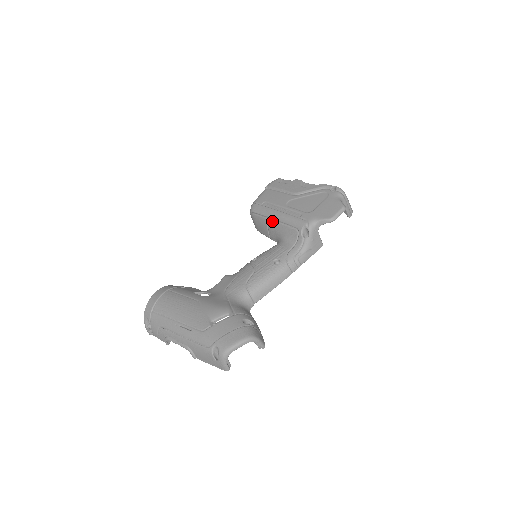
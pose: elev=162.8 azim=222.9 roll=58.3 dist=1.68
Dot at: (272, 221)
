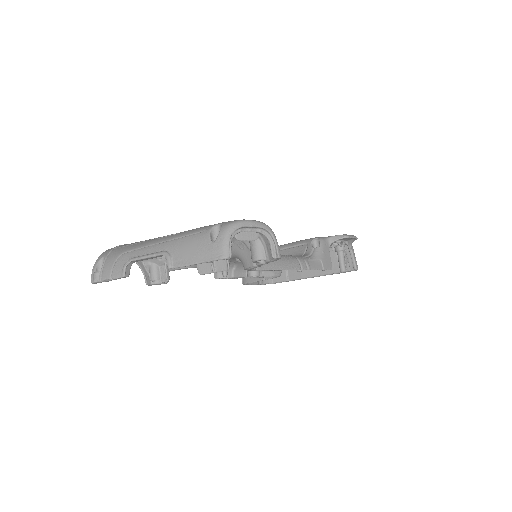
Dot at: occluded
